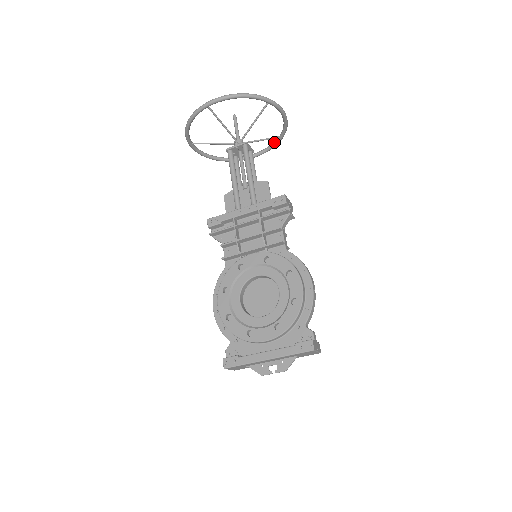
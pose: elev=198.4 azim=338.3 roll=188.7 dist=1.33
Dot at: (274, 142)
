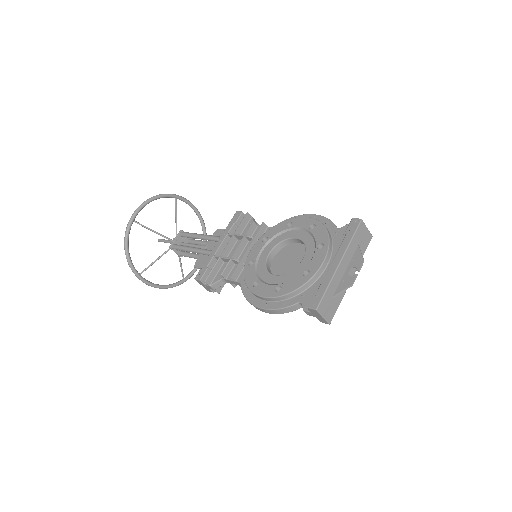
Dot at: occluded
